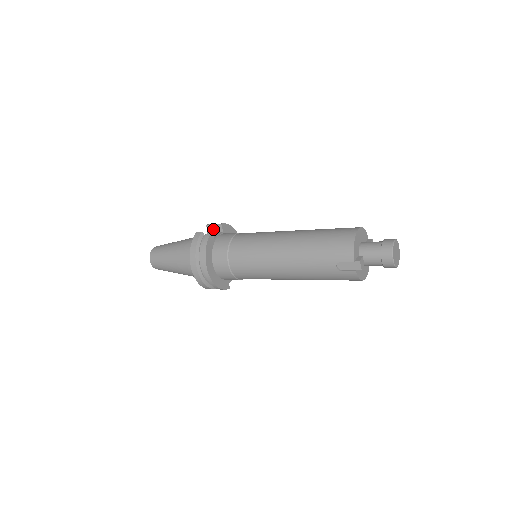
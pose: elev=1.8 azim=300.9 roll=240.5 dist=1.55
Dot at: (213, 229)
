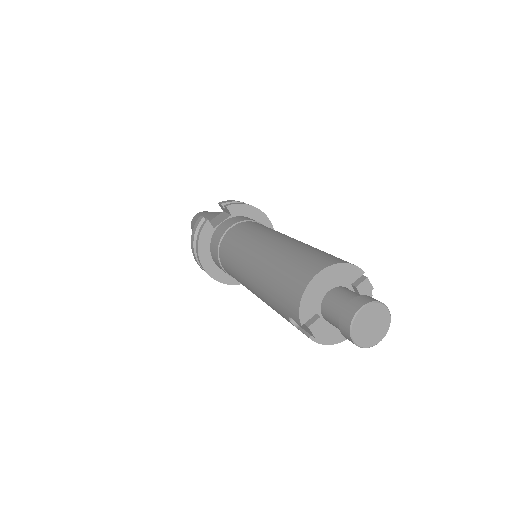
Dot at: (224, 209)
